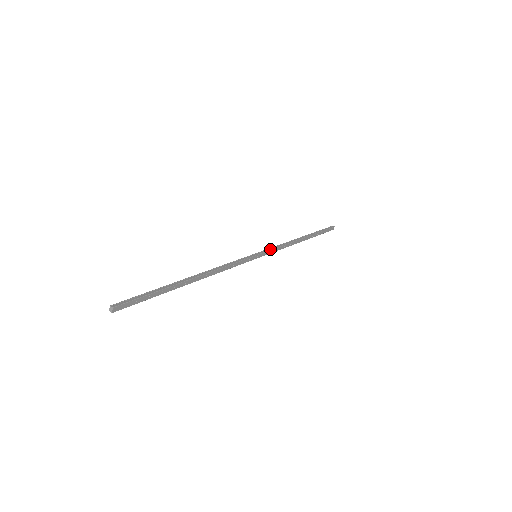
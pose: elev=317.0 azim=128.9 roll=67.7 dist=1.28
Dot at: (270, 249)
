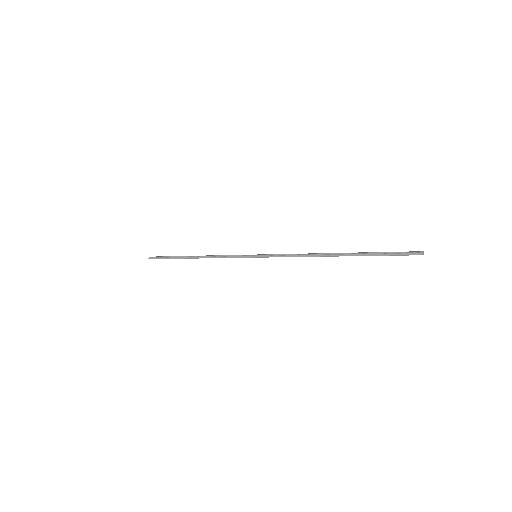
Dot at: (273, 256)
